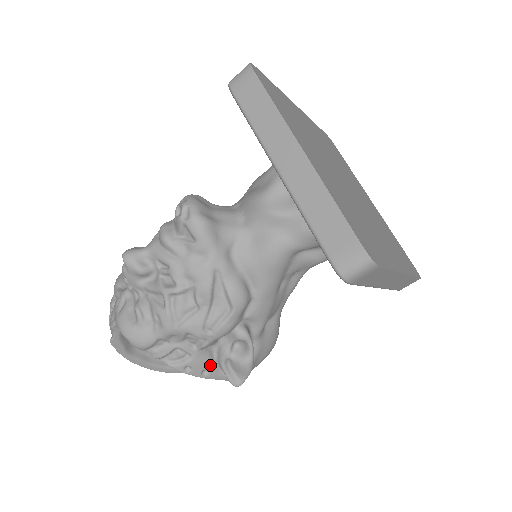
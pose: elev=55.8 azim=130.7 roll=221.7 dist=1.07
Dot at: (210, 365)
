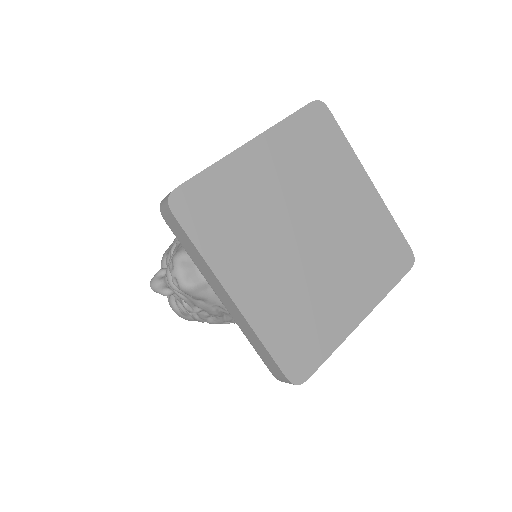
Dot at: occluded
